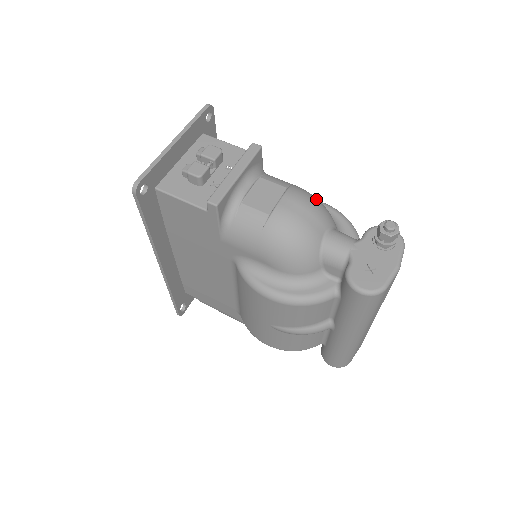
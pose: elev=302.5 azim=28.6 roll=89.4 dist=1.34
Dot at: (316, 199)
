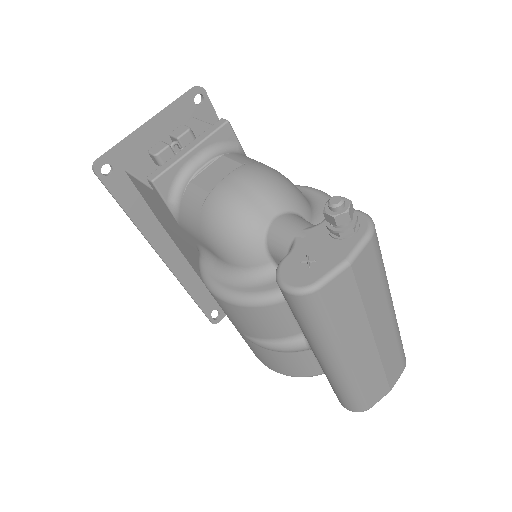
Dot at: (278, 178)
